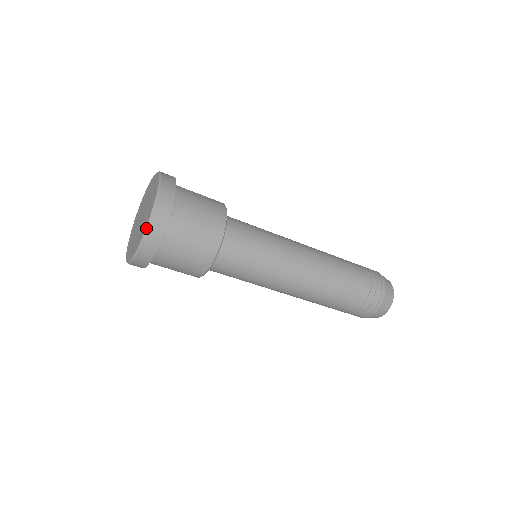
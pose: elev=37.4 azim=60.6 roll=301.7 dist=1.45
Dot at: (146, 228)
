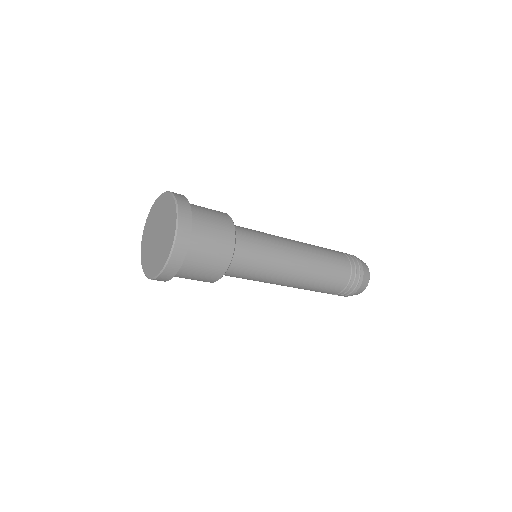
Dot at: (163, 269)
